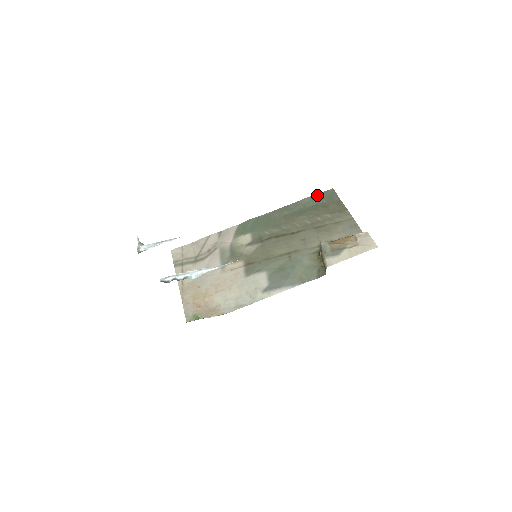
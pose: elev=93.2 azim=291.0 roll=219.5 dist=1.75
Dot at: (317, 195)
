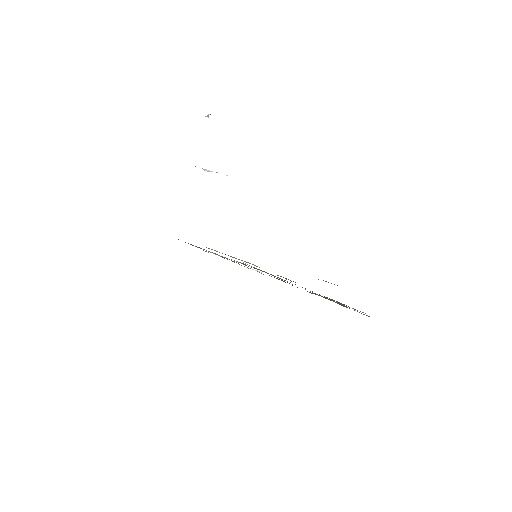
Dot at: occluded
